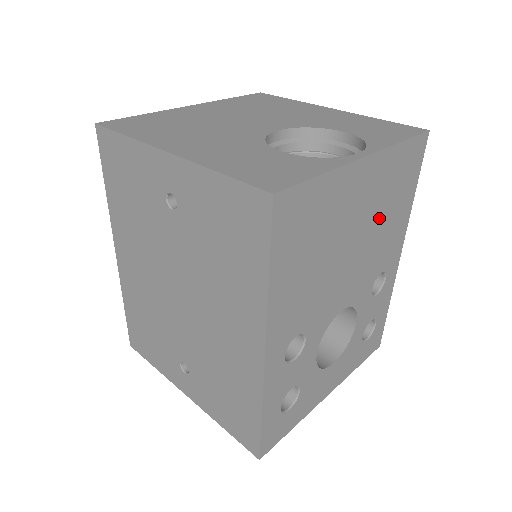
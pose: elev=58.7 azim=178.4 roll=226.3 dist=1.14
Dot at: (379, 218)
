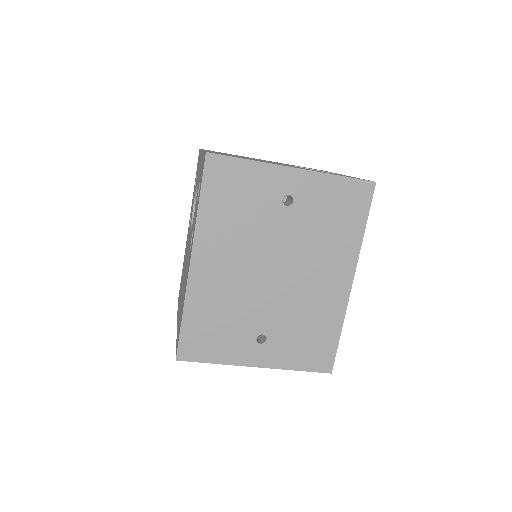
Dot at: occluded
